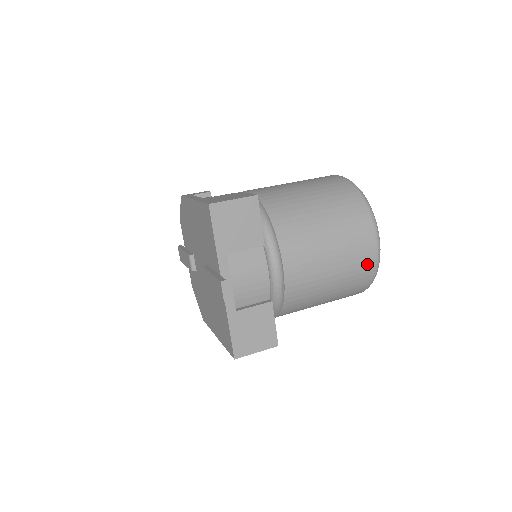
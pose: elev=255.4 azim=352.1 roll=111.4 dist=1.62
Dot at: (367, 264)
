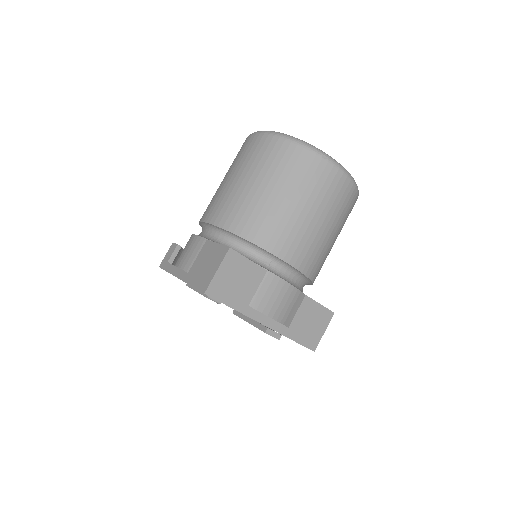
Dot at: (347, 193)
